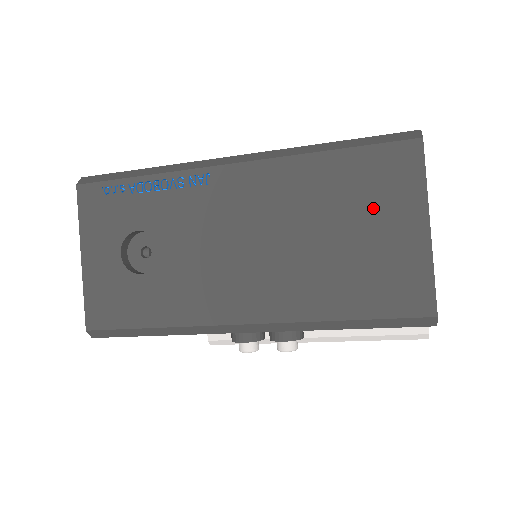
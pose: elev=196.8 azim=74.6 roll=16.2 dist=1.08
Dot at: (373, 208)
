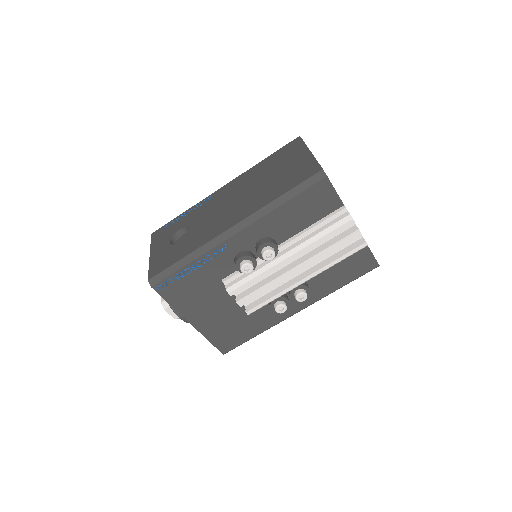
Dot at: (285, 161)
